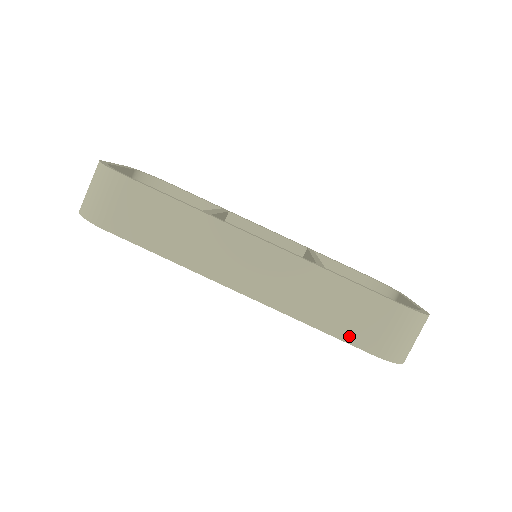
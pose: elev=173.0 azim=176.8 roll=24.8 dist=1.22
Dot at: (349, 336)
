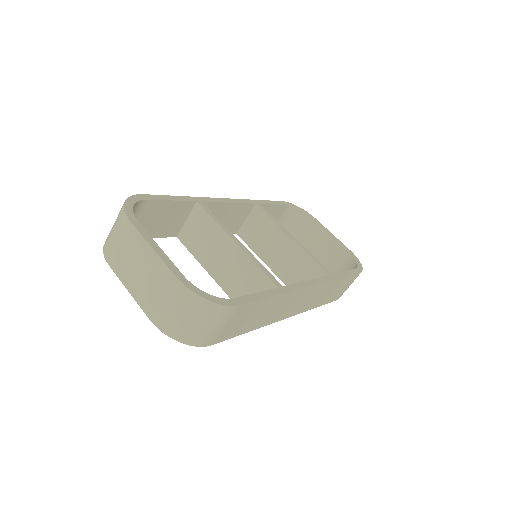
Dot at: (331, 300)
